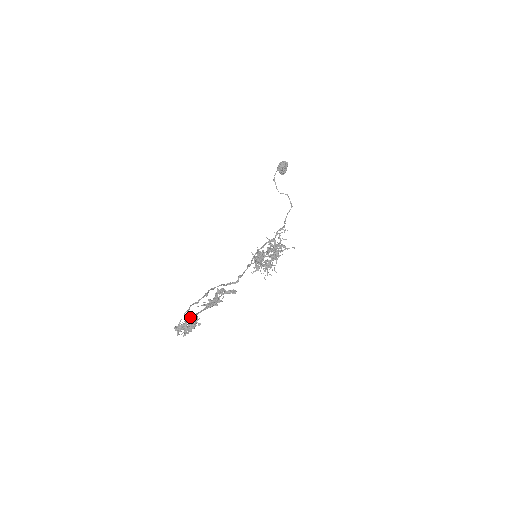
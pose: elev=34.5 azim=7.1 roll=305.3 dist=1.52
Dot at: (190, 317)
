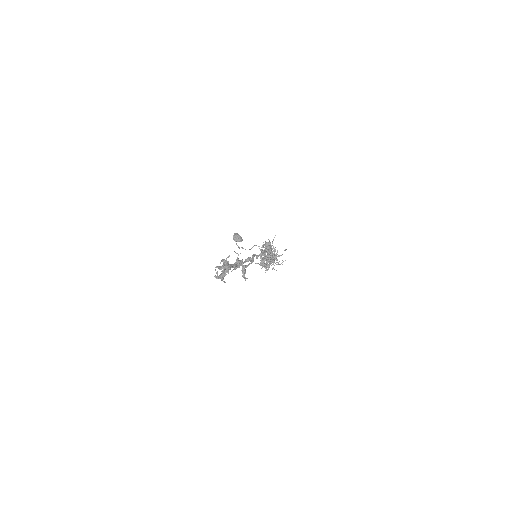
Dot at: (221, 266)
